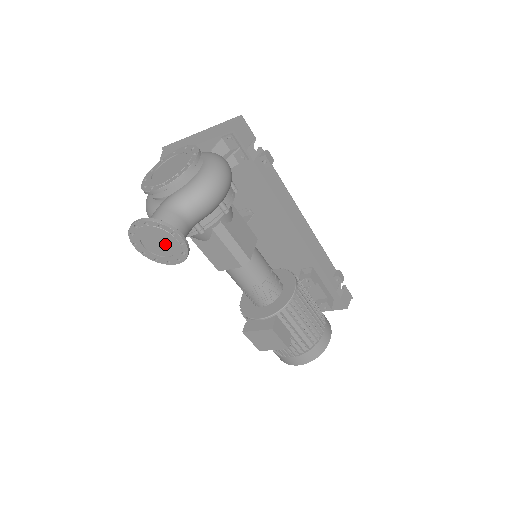
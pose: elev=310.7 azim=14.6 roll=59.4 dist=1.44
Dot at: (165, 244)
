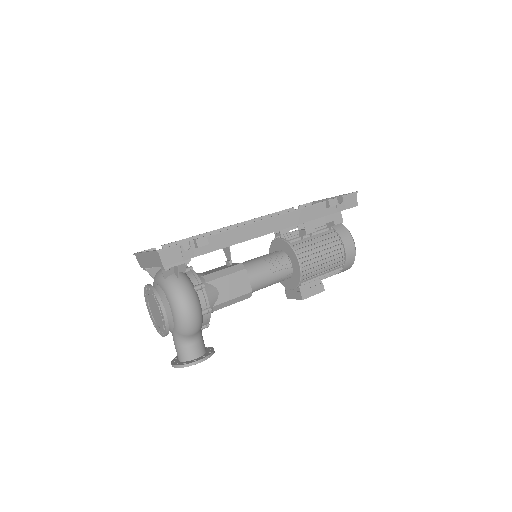
Dot at: occluded
